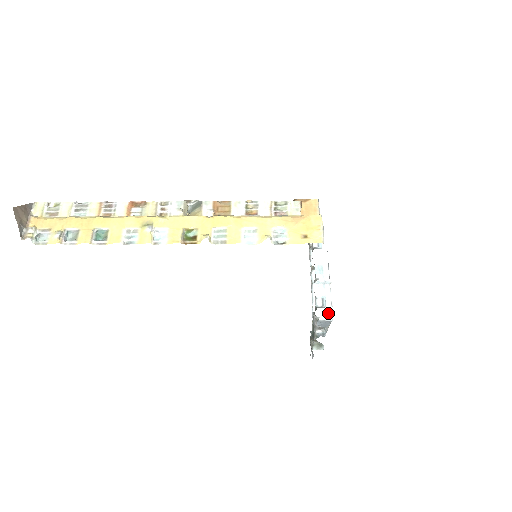
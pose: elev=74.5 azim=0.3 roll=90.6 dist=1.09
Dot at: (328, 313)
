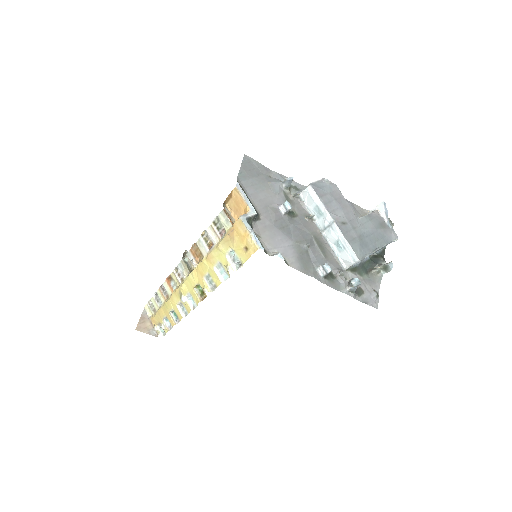
Dot at: (352, 256)
